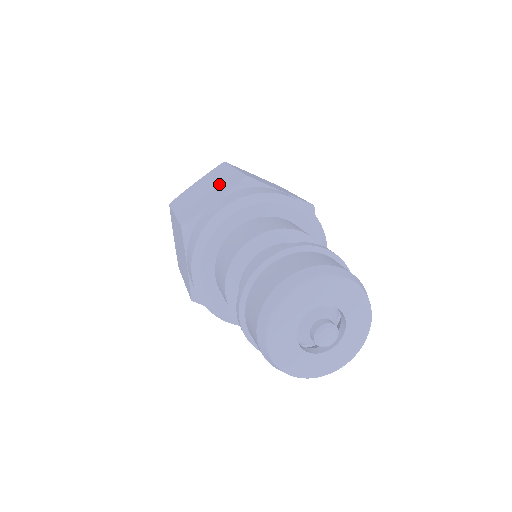
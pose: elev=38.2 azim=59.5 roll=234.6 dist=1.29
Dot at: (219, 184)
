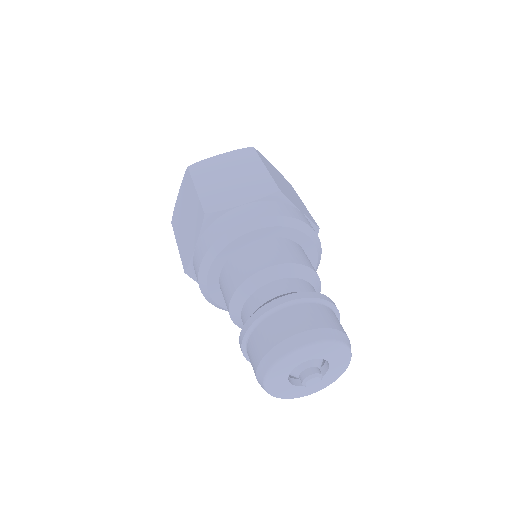
Dot at: (248, 180)
